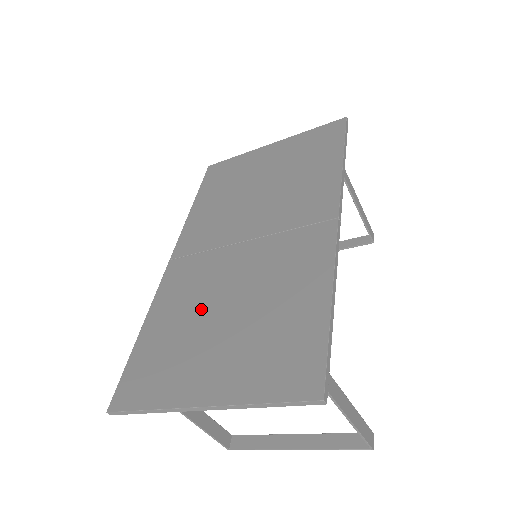
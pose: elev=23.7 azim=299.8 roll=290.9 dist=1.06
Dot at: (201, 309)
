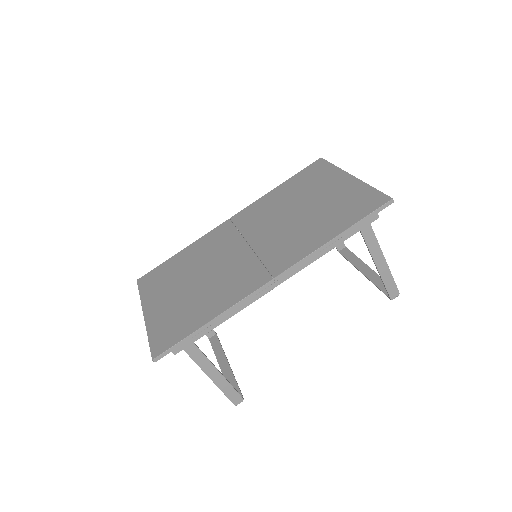
Dot at: (196, 266)
